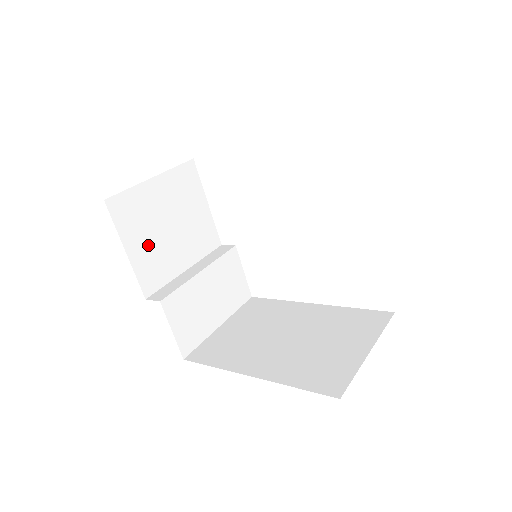
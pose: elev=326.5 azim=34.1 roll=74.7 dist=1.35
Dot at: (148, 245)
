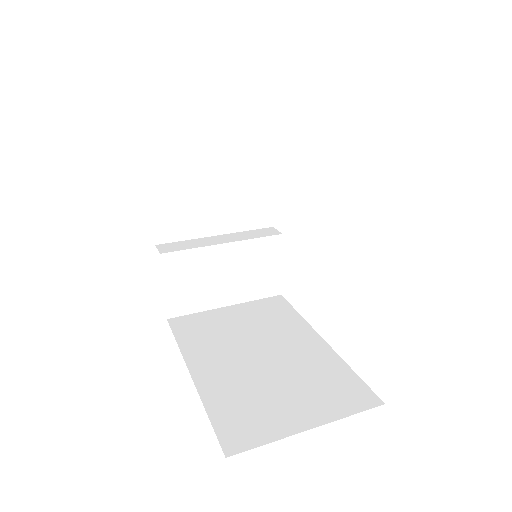
Dot at: (179, 194)
